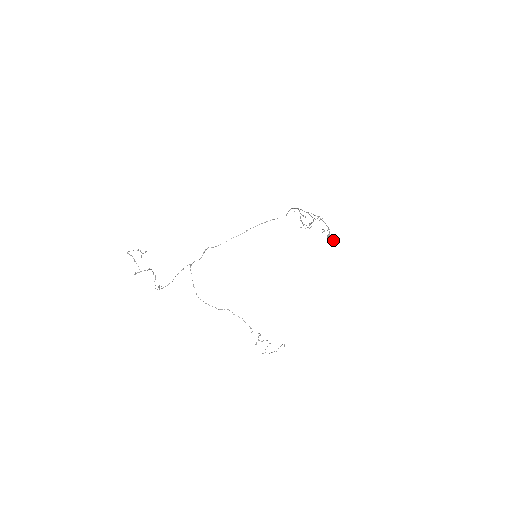
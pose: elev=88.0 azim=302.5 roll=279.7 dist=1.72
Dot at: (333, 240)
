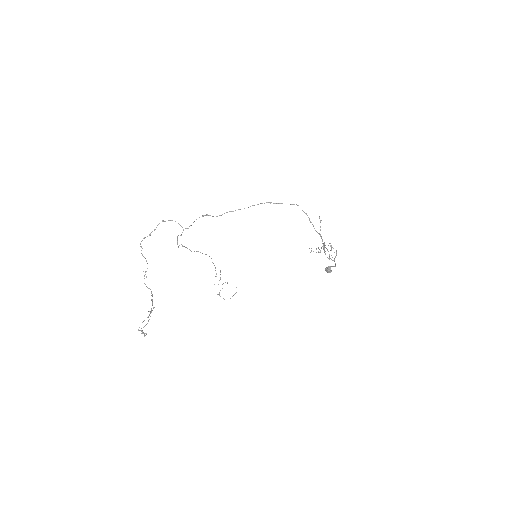
Dot at: occluded
